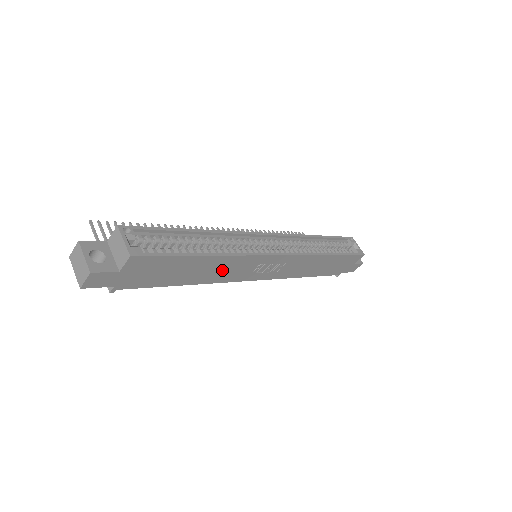
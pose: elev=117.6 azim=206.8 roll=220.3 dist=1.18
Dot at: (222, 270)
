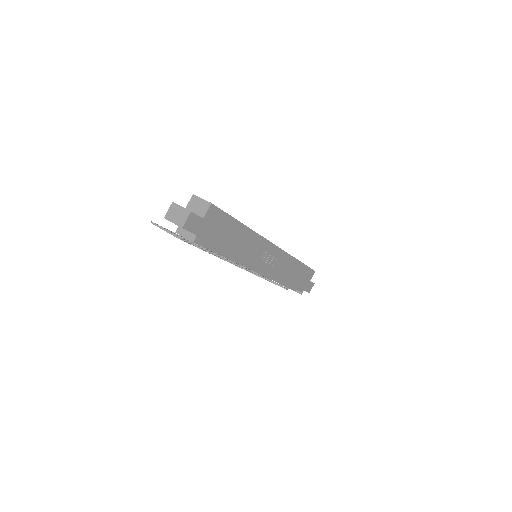
Dot at: (247, 247)
